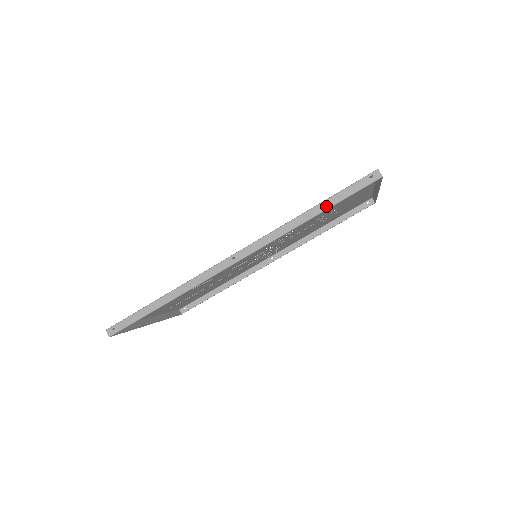
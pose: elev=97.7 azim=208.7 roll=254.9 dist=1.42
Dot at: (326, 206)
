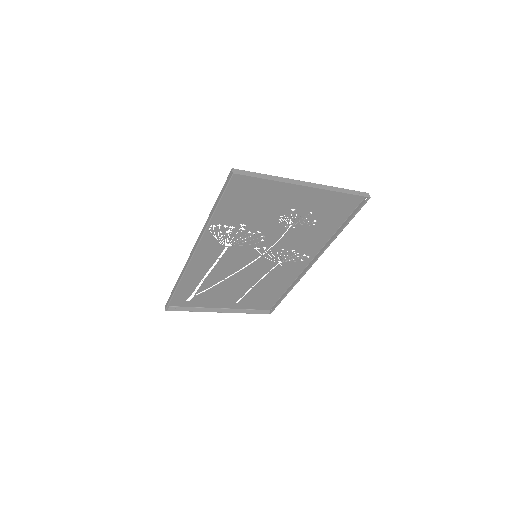
Dot at: (216, 204)
